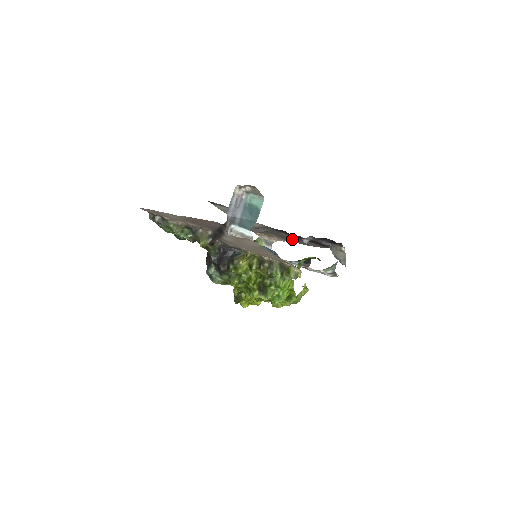
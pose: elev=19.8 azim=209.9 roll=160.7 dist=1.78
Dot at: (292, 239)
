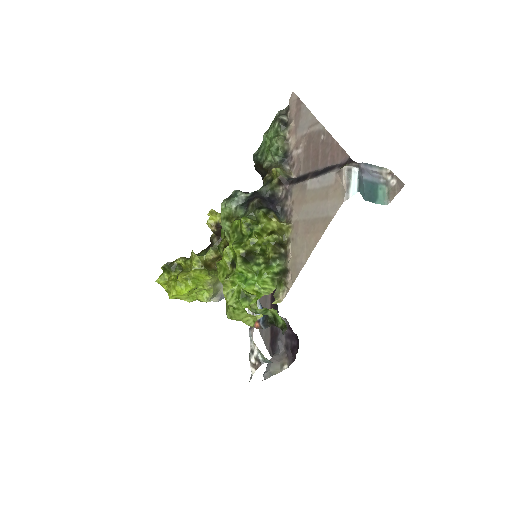
Dot at: occluded
